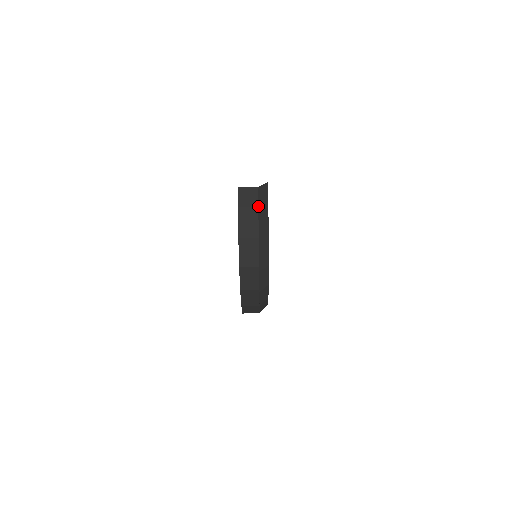
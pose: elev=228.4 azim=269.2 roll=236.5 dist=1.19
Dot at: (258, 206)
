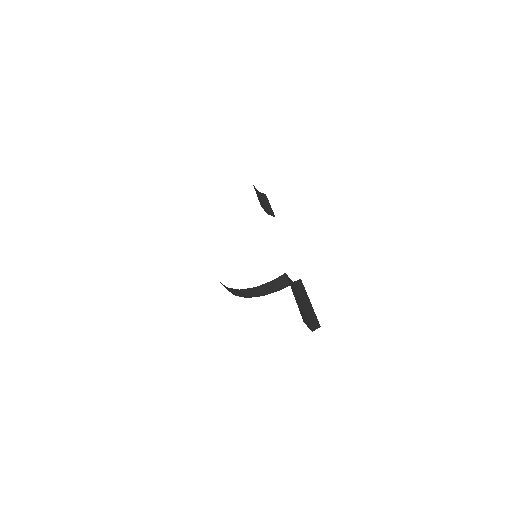
Dot at: (281, 288)
